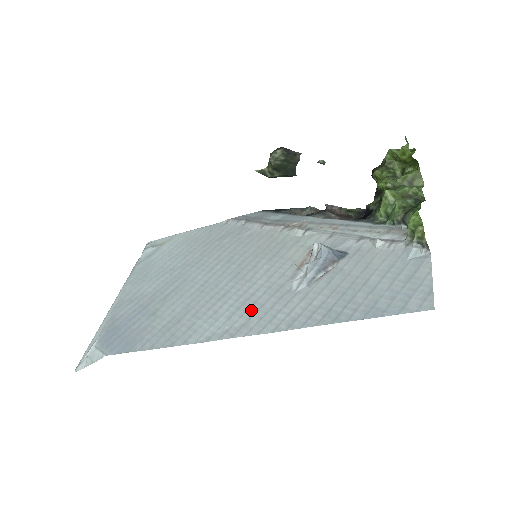
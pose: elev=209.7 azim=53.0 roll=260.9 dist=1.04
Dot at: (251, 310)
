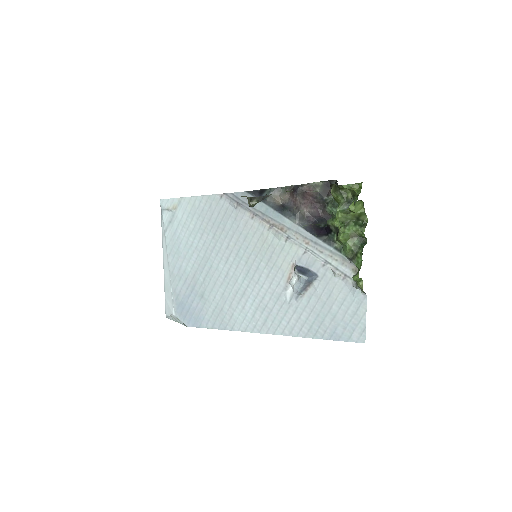
Dot at: (265, 313)
